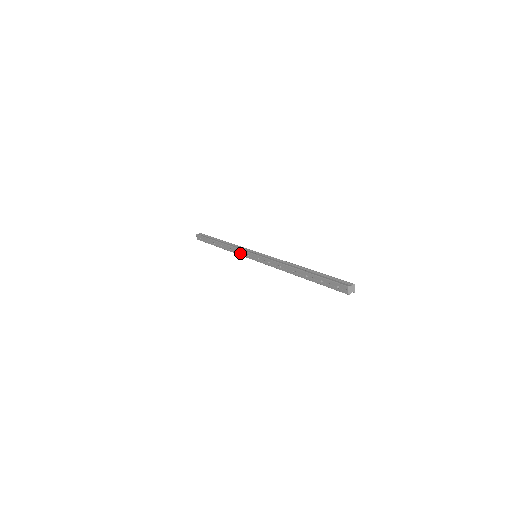
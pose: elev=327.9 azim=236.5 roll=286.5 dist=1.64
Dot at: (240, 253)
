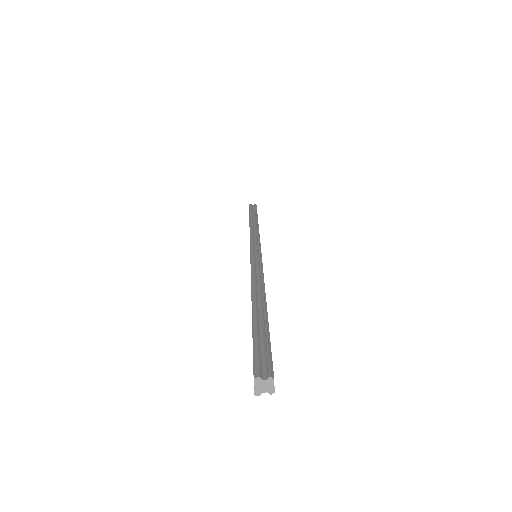
Dot at: occluded
